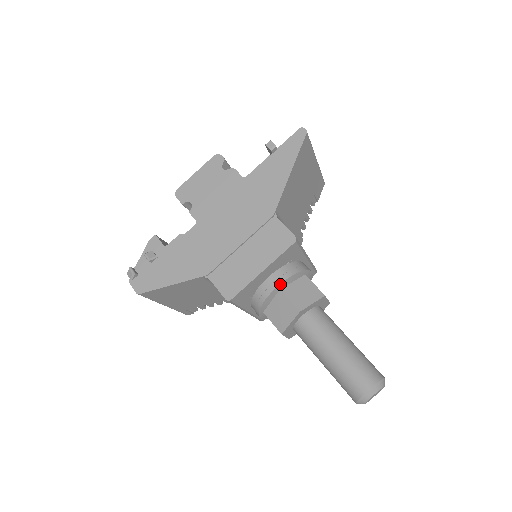
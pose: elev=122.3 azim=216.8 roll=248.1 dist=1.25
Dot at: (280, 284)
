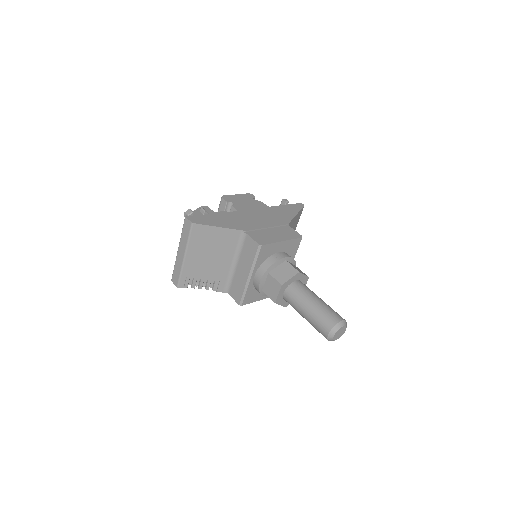
Dot at: (287, 257)
